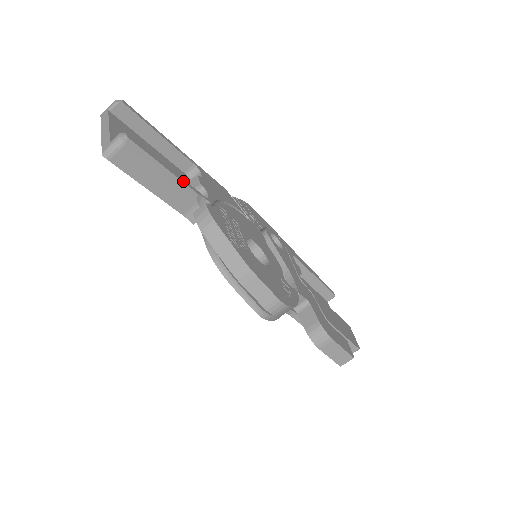
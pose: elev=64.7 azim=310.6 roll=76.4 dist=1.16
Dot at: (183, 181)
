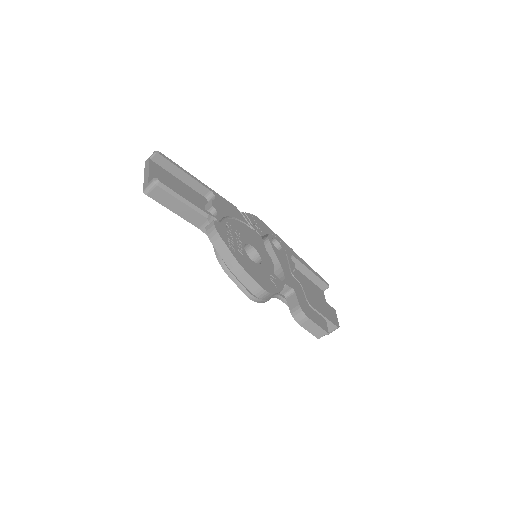
Dot at: (197, 206)
